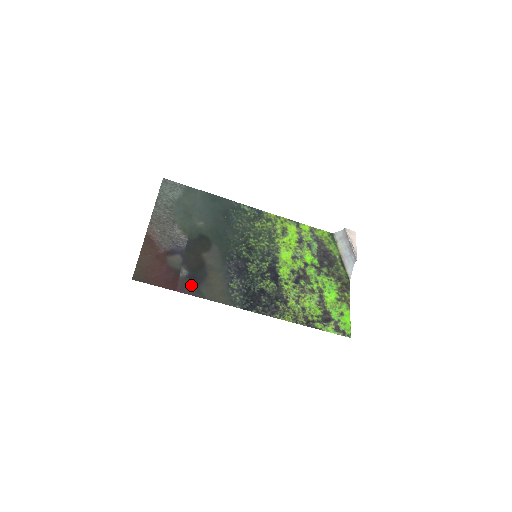
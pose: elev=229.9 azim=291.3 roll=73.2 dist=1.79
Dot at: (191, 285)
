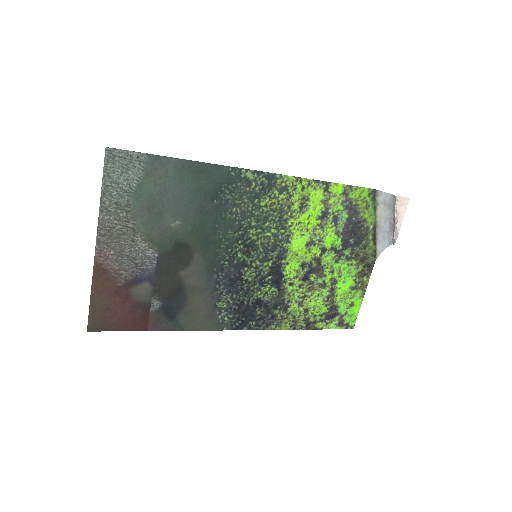
Dot at: (166, 319)
